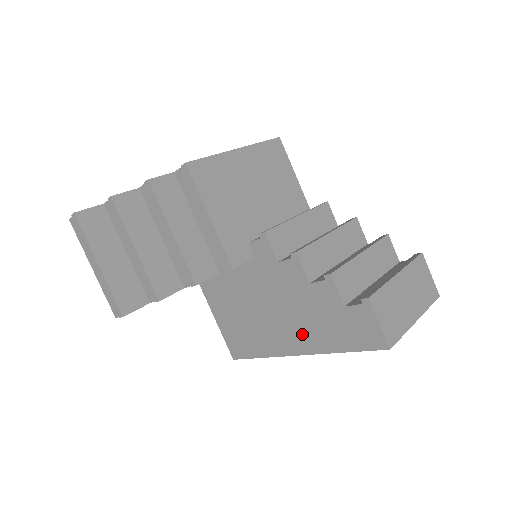
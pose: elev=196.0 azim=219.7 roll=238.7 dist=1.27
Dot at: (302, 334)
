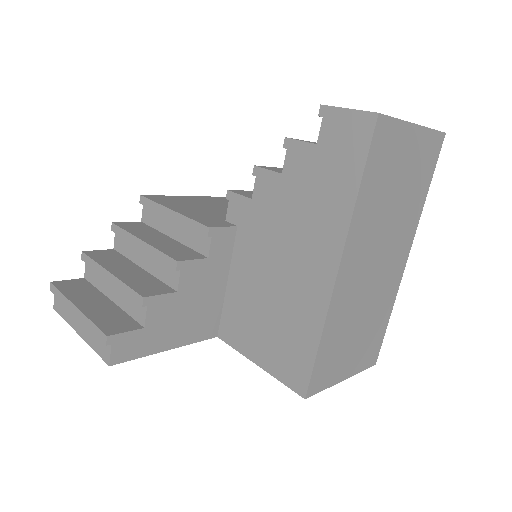
Dot at: (319, 236)
